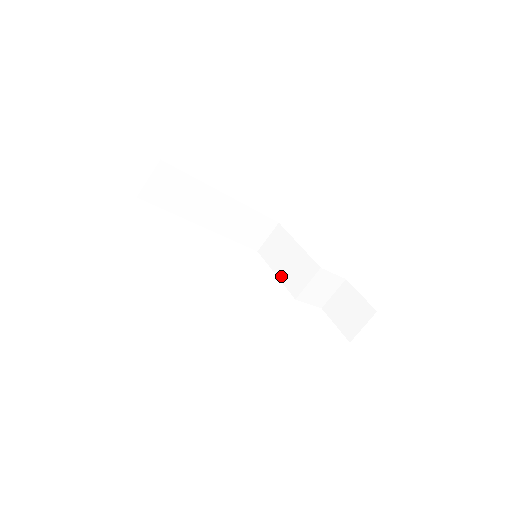
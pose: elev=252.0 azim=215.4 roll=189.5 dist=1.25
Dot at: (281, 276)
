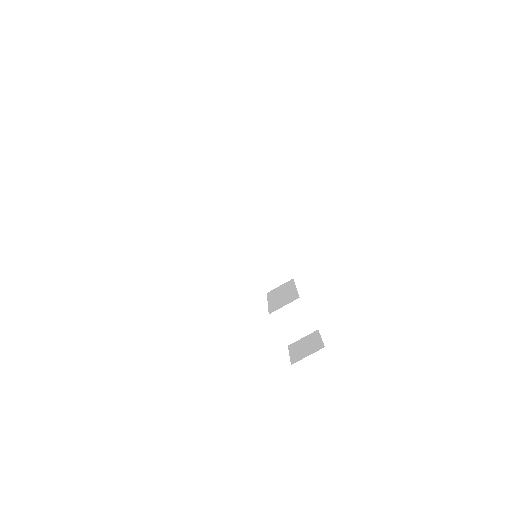
Dot at: (270, 303)
